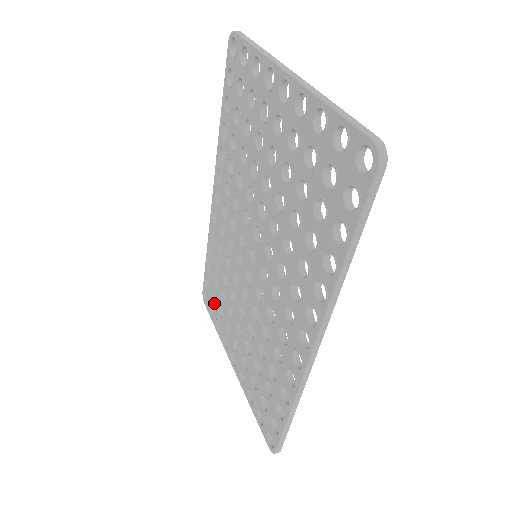
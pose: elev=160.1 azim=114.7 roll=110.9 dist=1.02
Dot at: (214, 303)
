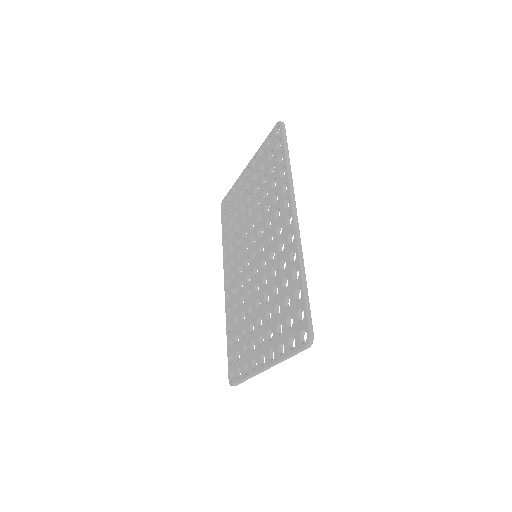
Dot at: (239, 359)
